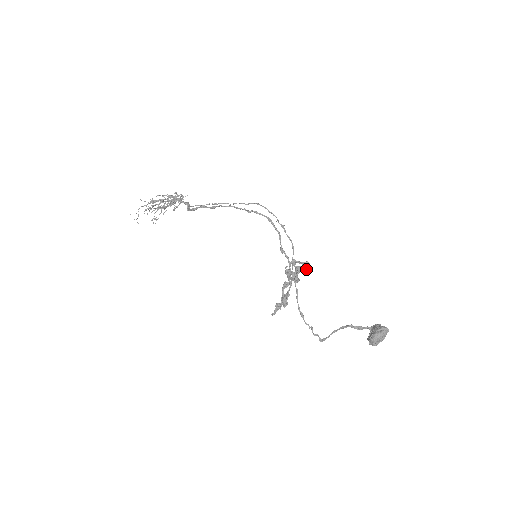
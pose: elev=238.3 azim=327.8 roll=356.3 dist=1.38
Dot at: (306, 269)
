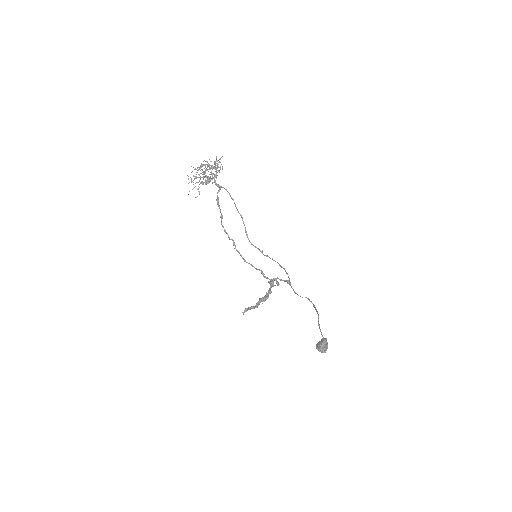
Dot at: occluded
